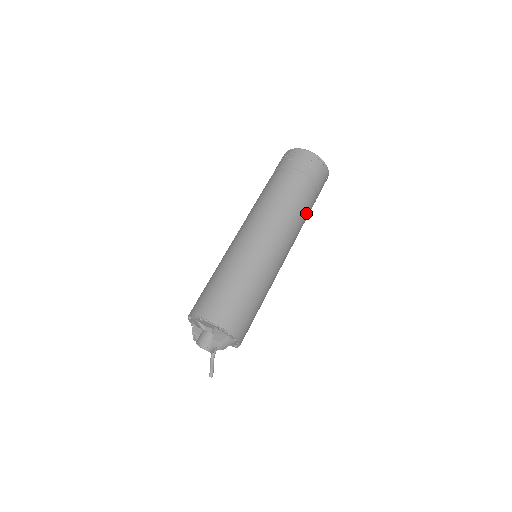
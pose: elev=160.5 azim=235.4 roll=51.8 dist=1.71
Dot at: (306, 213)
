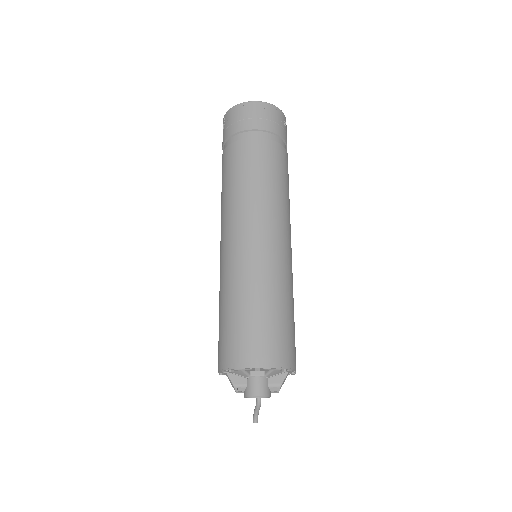
Dot at: occluded
